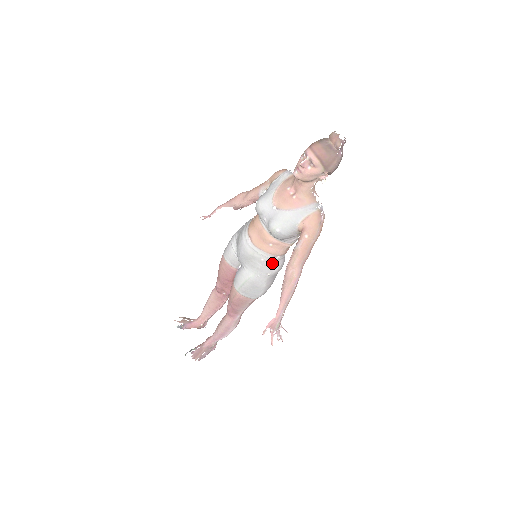
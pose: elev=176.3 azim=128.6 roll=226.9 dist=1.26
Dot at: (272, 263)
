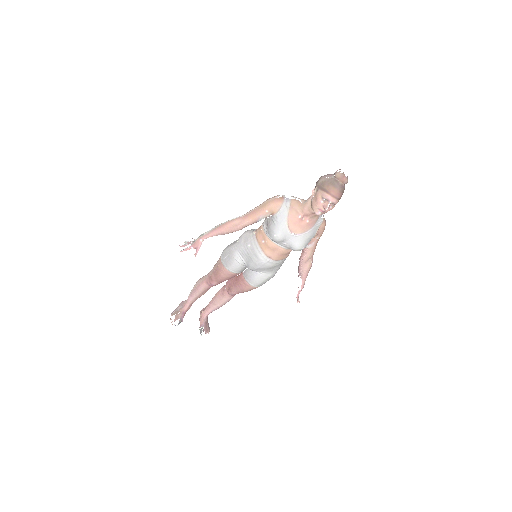
Dot at: occluded
